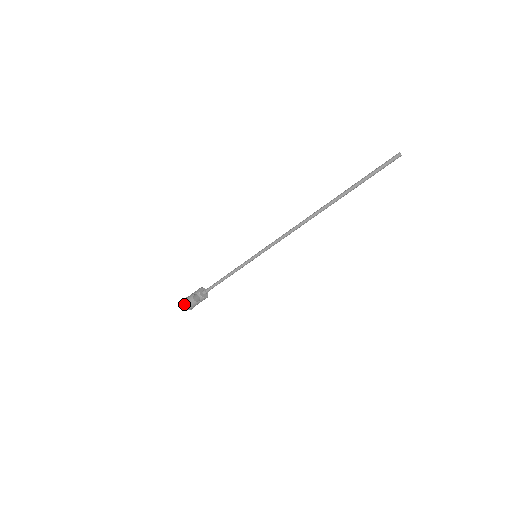
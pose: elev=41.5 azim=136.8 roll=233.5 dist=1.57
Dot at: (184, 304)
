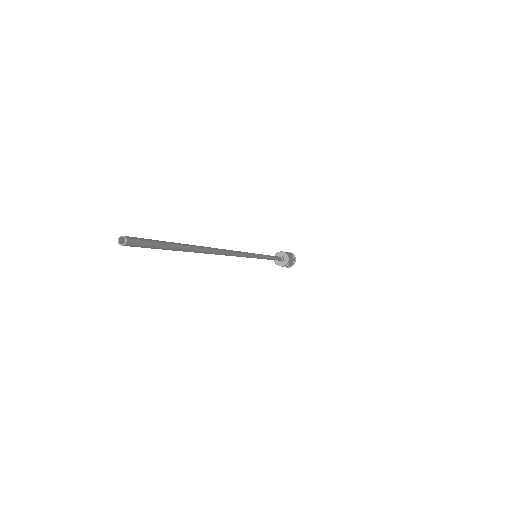
Dot at: (287, 267)
